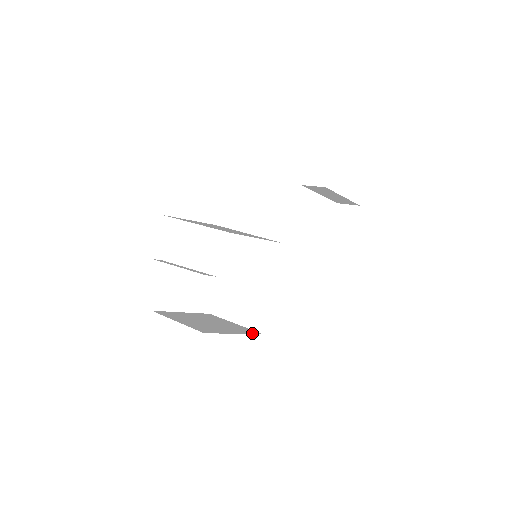
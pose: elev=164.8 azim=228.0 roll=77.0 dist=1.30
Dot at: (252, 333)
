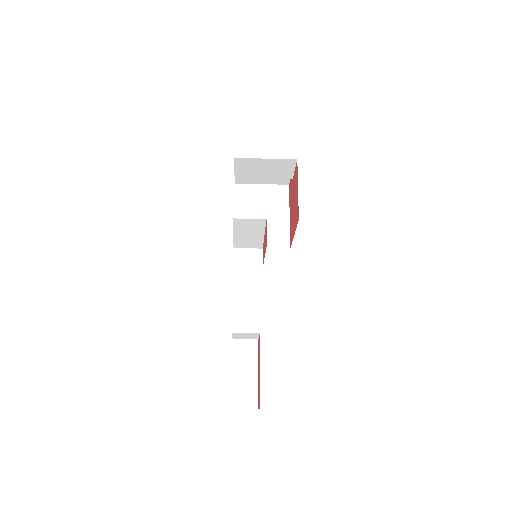
Dot at: (298, 209)
